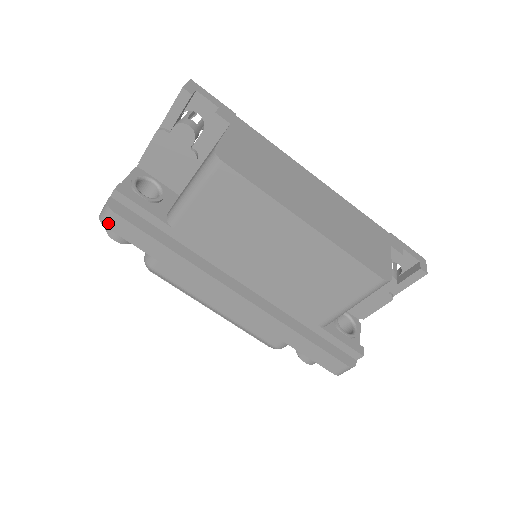
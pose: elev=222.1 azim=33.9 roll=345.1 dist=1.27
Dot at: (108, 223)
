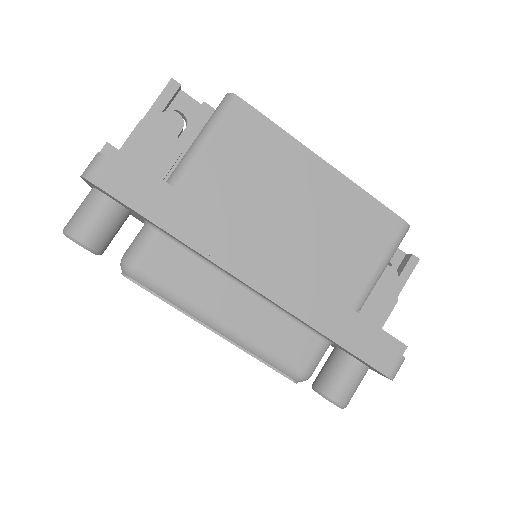
Dot at: (97, 176)
